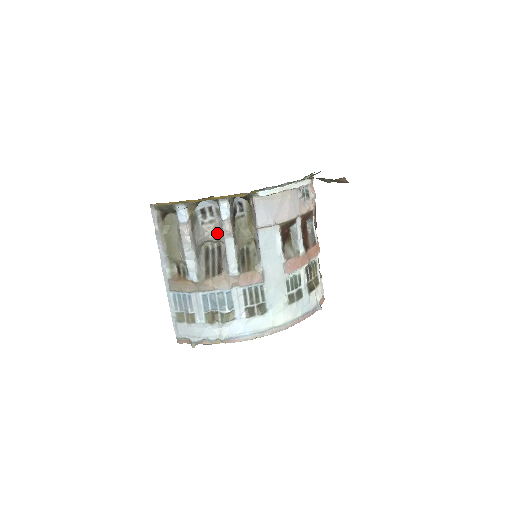
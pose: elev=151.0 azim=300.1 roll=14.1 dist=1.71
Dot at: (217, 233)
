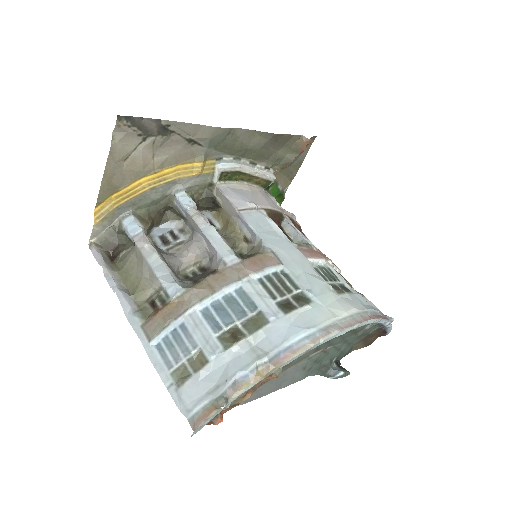
Dot at: (190, 244)
